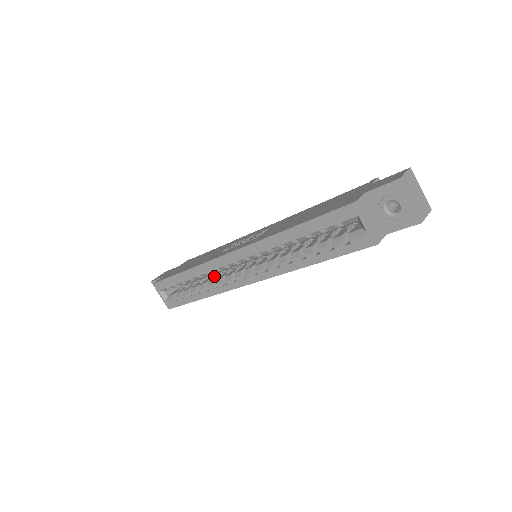
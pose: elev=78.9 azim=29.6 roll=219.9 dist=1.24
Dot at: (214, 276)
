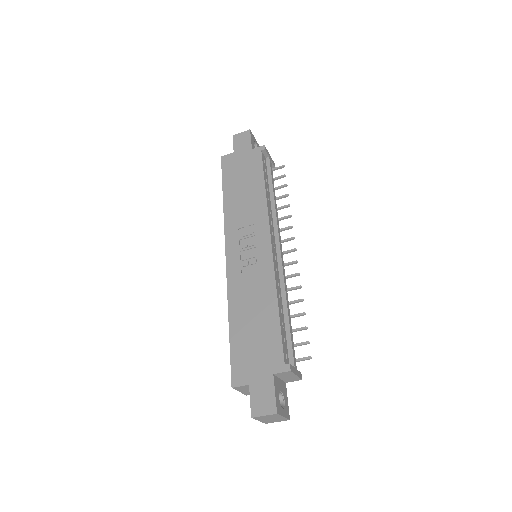
Dot at: occluded
